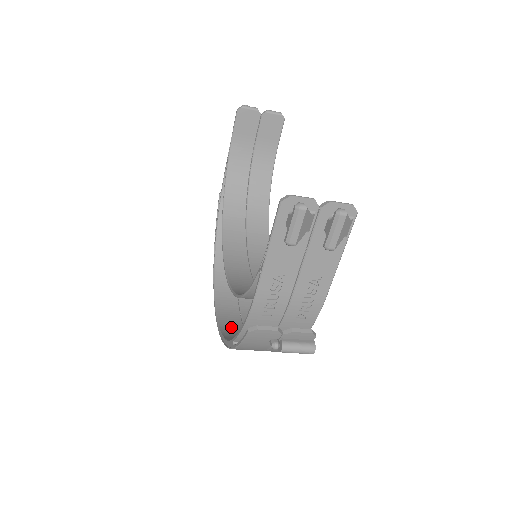
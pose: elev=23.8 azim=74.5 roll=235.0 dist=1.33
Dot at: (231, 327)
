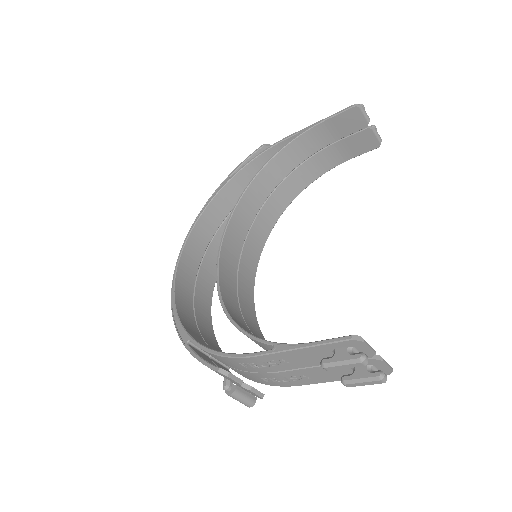
Dot at: (184, 290)
